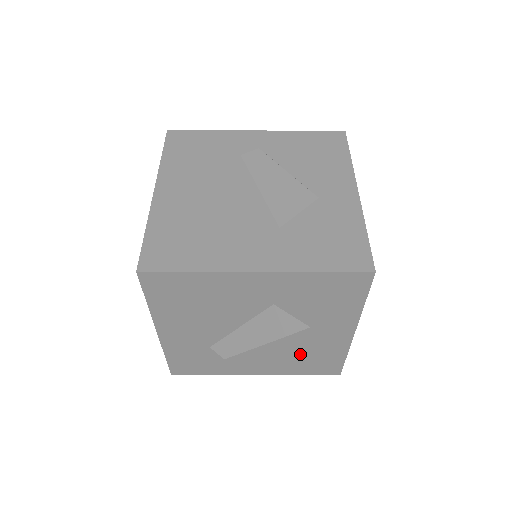
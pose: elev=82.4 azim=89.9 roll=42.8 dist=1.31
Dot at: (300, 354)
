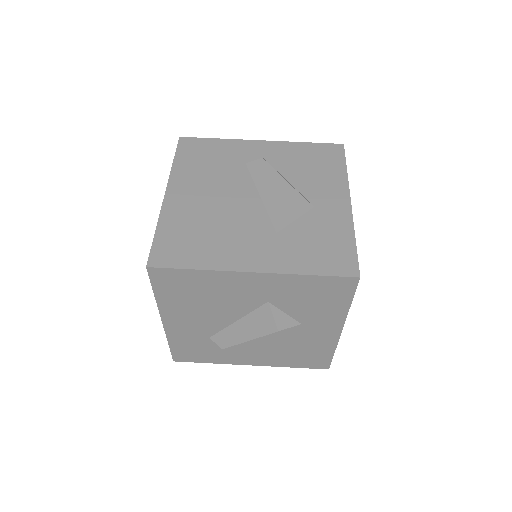
Dot at: (292, 348)
